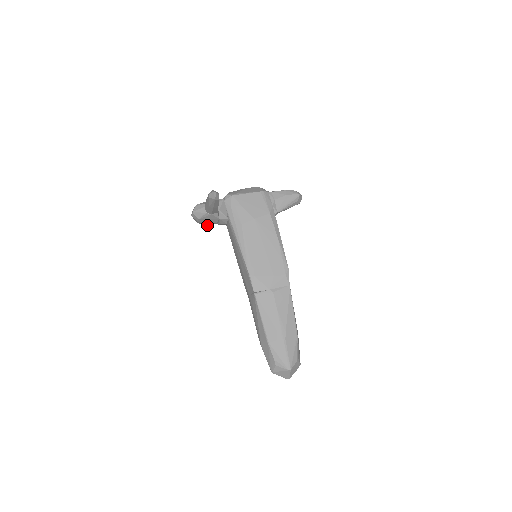
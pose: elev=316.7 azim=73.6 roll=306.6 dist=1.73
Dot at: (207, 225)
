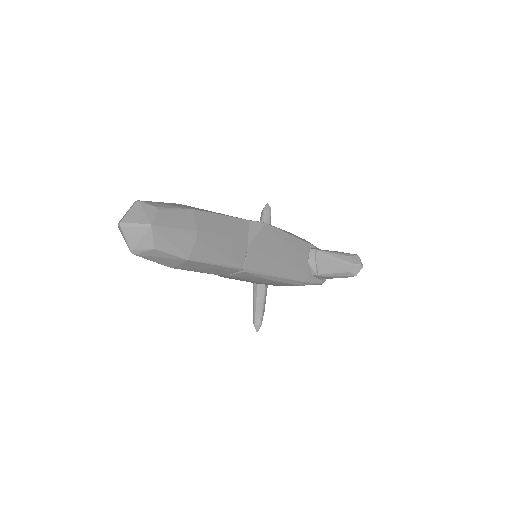
Dot at: (254, 297)
